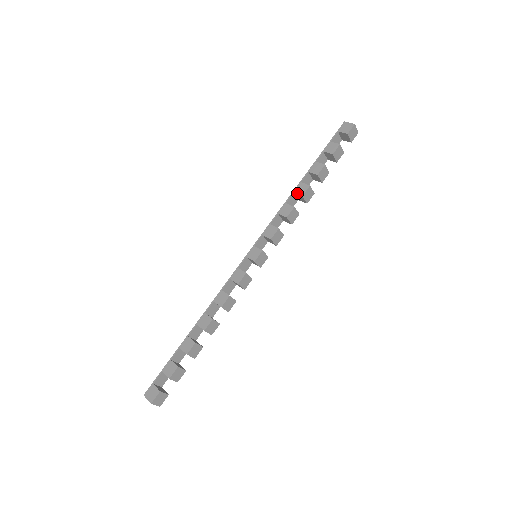
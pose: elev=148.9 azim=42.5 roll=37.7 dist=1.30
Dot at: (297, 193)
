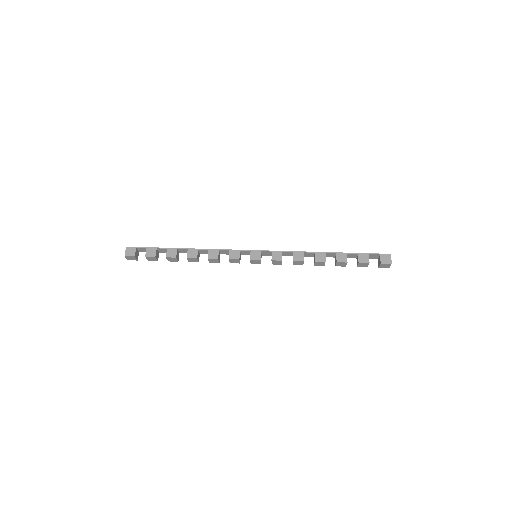
Dot at: (315, 256)
